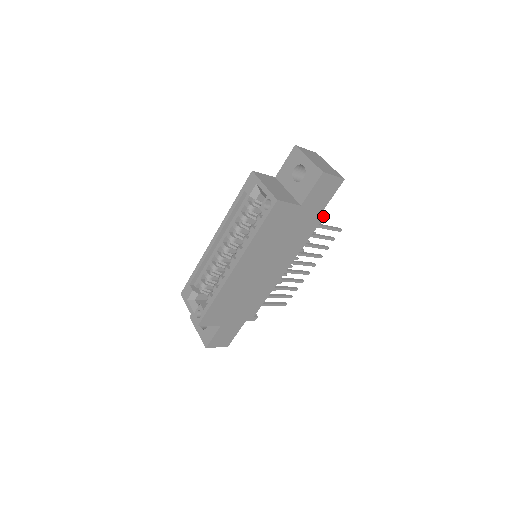
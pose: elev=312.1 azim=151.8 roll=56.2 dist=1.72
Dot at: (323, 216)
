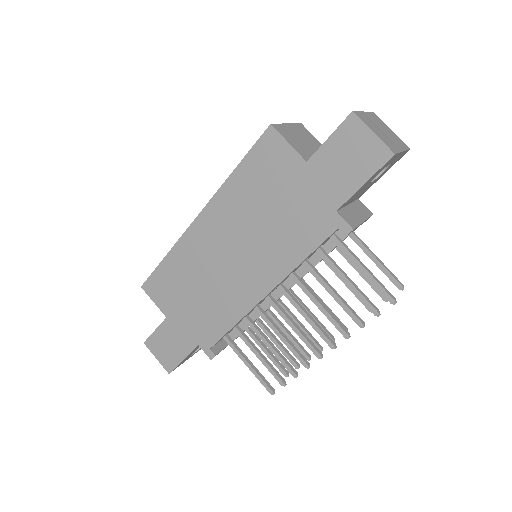
Dot at: (349, 222)
